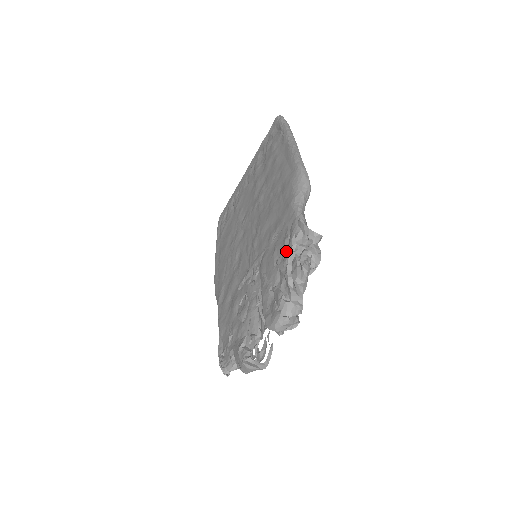
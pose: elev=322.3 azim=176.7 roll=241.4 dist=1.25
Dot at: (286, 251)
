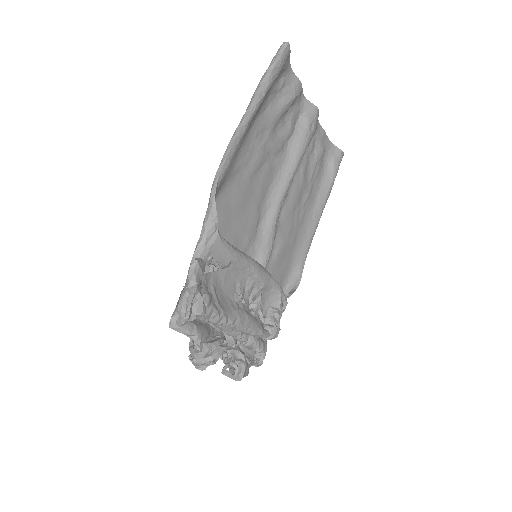
Dot at: occluded
